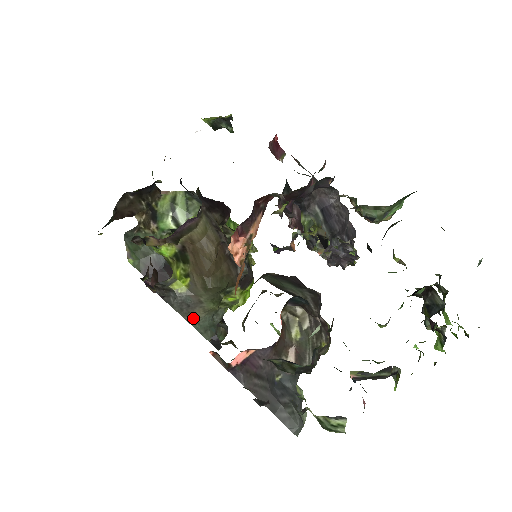
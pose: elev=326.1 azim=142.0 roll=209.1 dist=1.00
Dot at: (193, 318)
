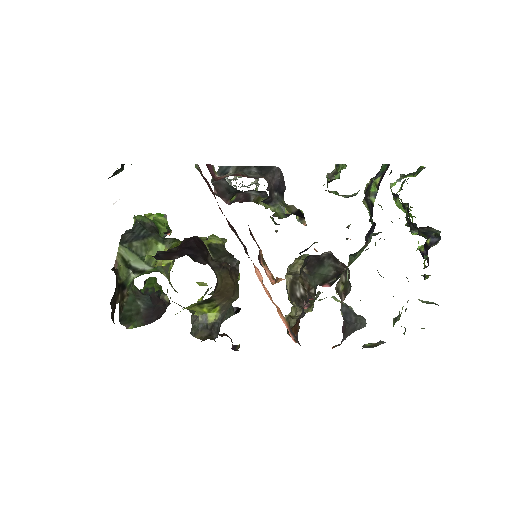
Dot at: (224, 318)
